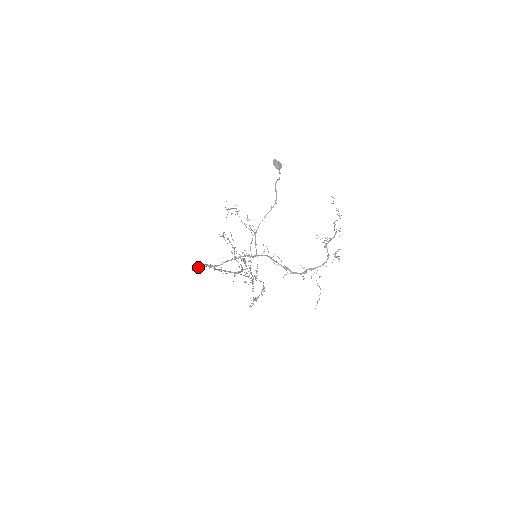
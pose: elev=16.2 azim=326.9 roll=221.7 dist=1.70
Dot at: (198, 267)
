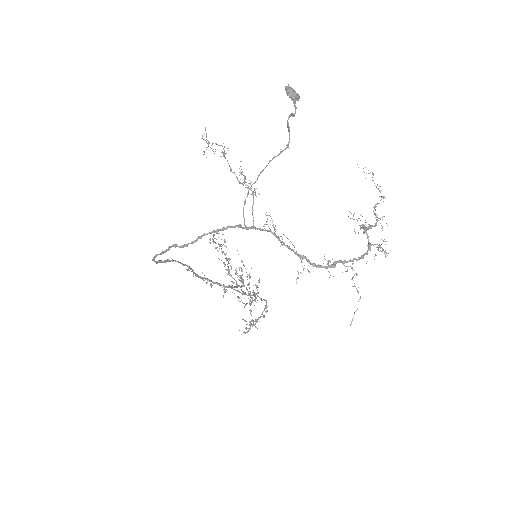
Dot at: (164, 260)
